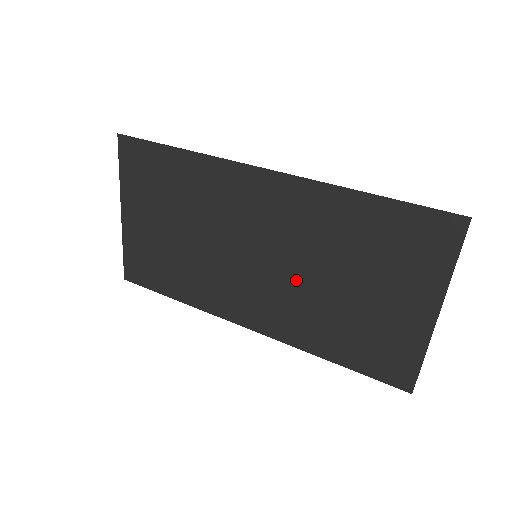
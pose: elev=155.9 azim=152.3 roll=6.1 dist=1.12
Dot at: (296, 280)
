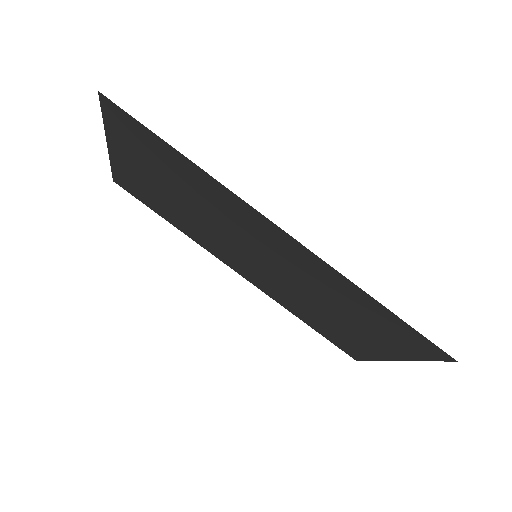
Dot at: (289, 286)
